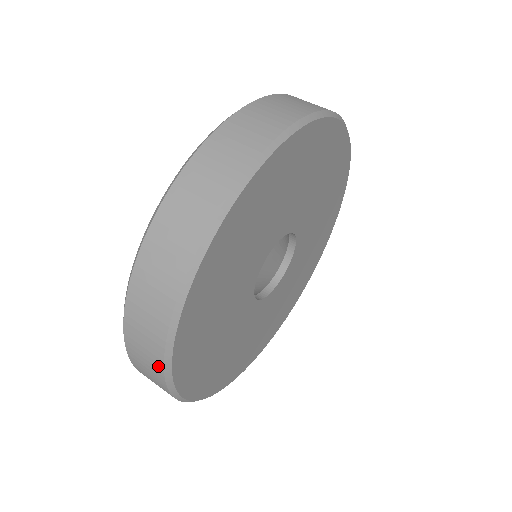
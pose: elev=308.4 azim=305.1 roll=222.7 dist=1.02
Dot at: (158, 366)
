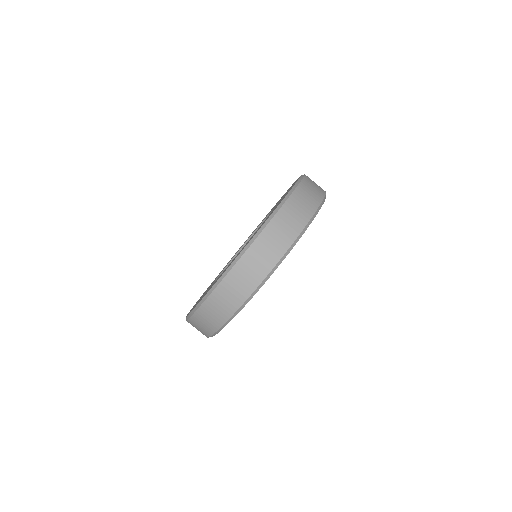
Dot at: occluded
